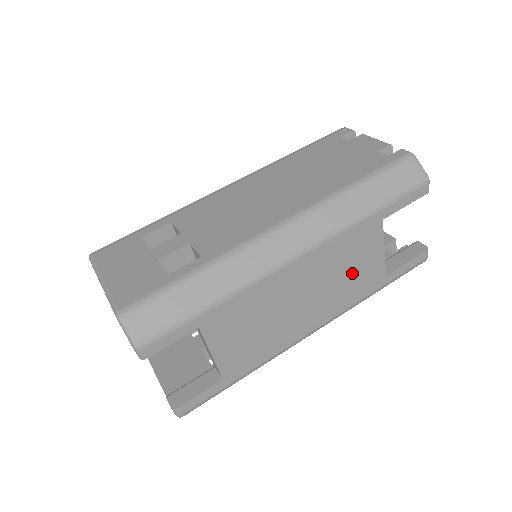
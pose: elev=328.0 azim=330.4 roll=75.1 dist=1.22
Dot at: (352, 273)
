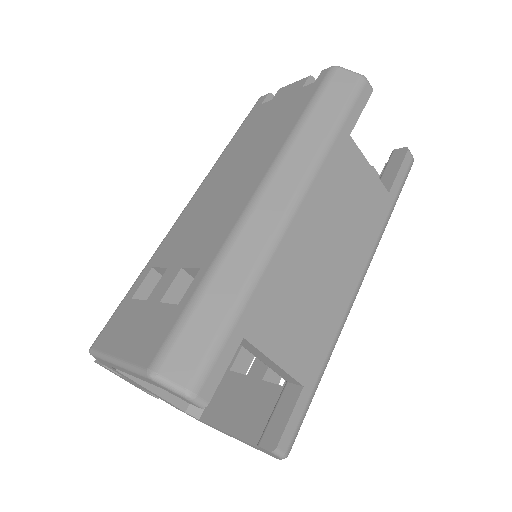
Dot at: (356, 204)
